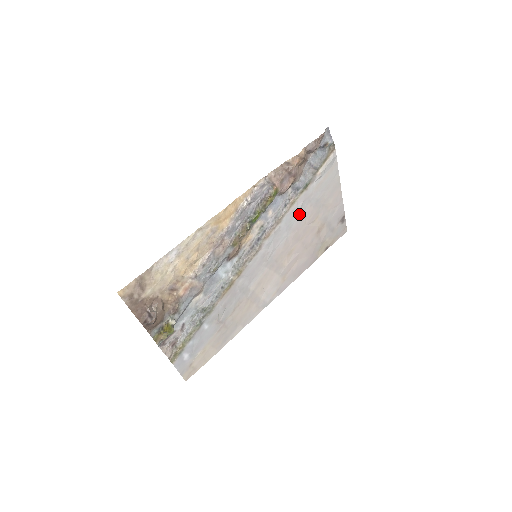
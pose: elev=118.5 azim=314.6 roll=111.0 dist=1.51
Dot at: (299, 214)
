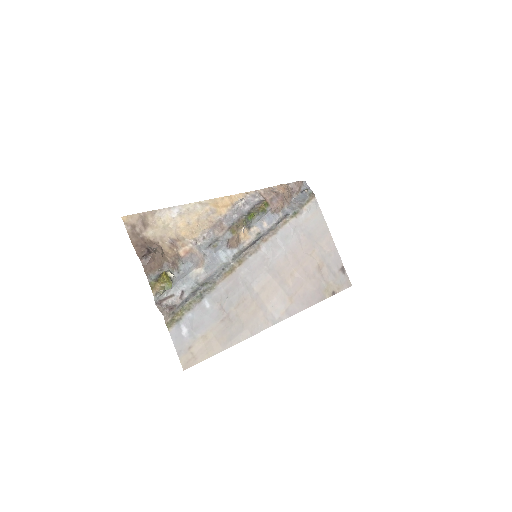
Dot at: (294, 237)
